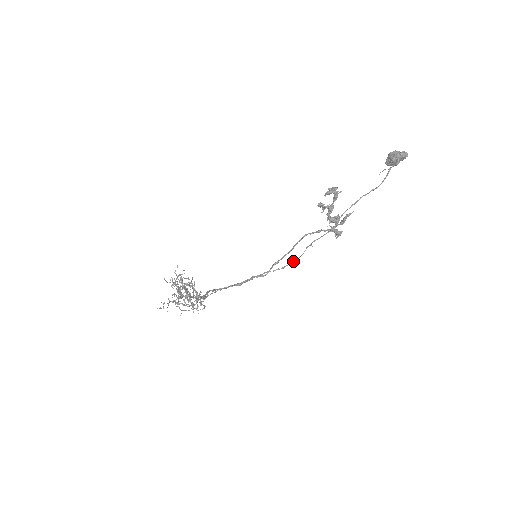
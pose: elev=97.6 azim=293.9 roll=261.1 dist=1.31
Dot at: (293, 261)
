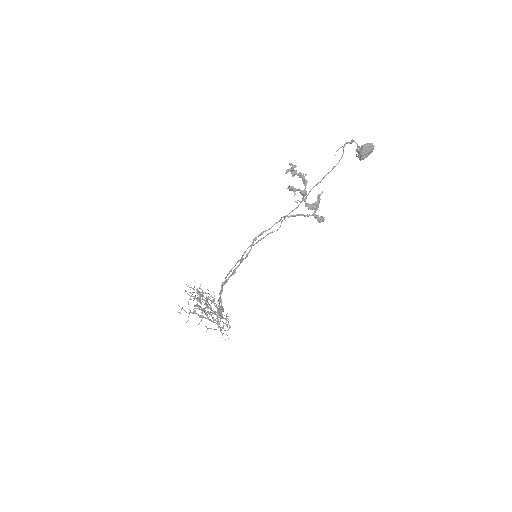
Dot at: (268, 234)
